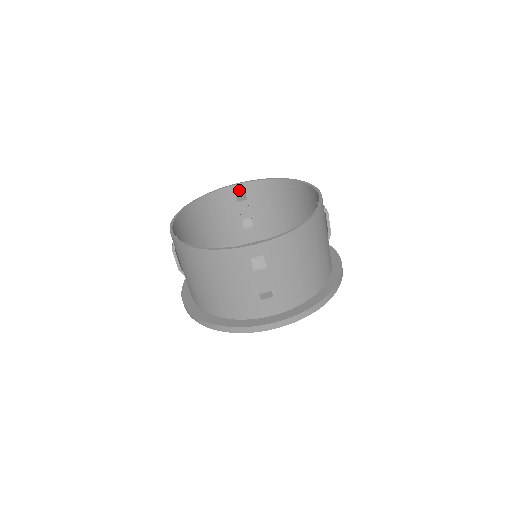
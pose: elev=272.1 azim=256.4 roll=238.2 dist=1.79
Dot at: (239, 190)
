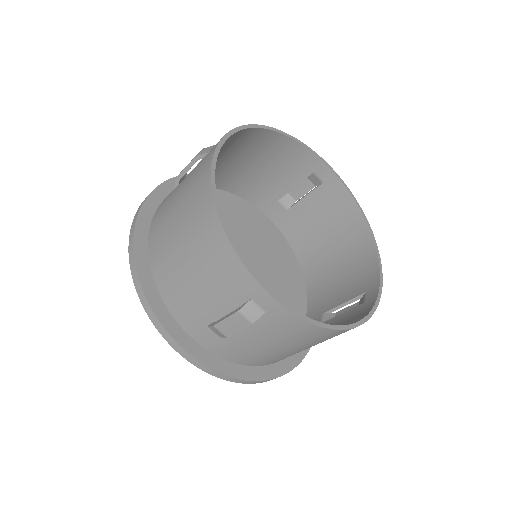
Dot at: (323, 173)
